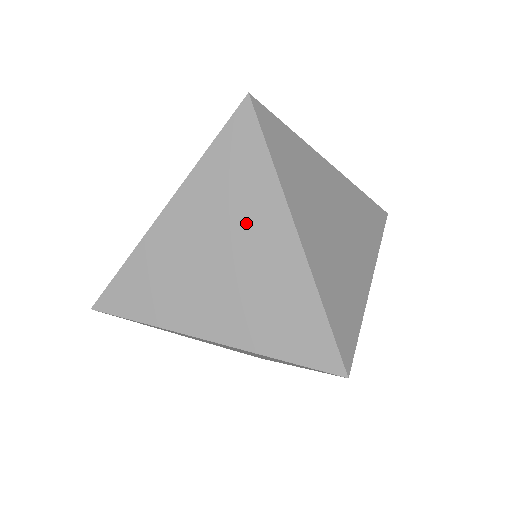
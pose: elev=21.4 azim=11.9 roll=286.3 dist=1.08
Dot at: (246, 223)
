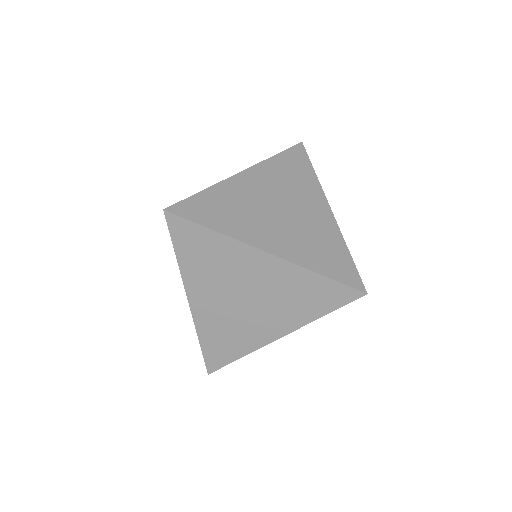
Dot at: occluded
